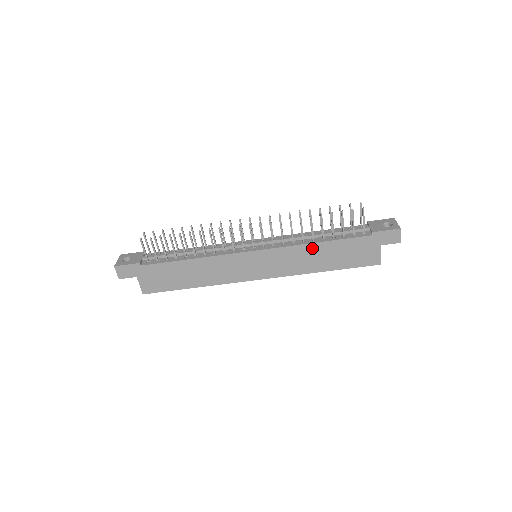
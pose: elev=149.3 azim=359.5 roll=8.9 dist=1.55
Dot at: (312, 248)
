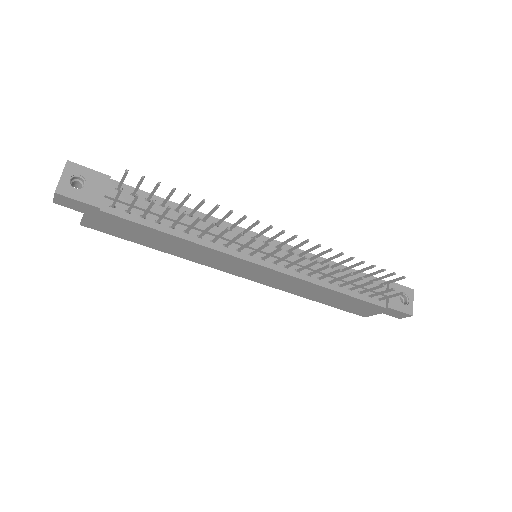
Dot at: (322, 289)
